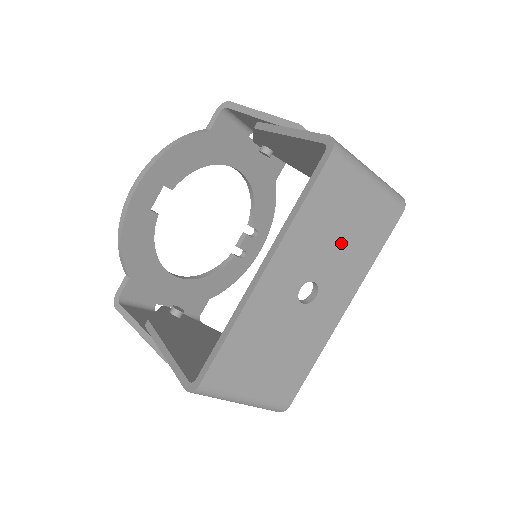
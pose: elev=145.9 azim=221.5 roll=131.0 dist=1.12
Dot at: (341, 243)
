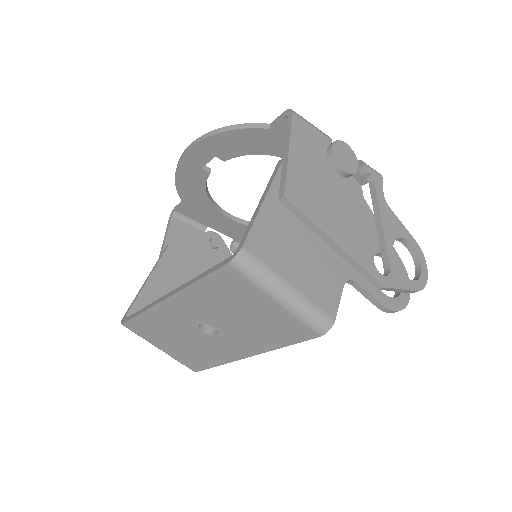
Dot at: (242, 320)
